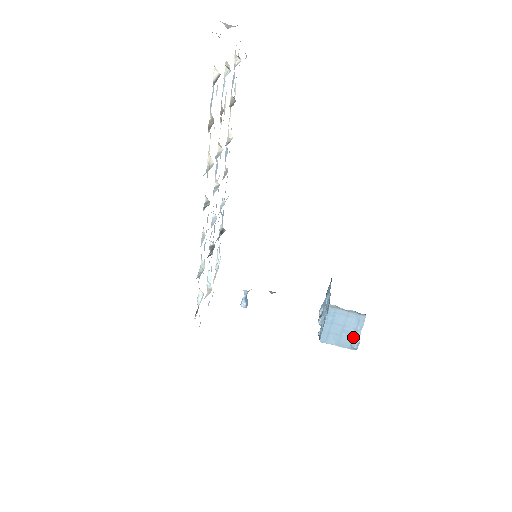
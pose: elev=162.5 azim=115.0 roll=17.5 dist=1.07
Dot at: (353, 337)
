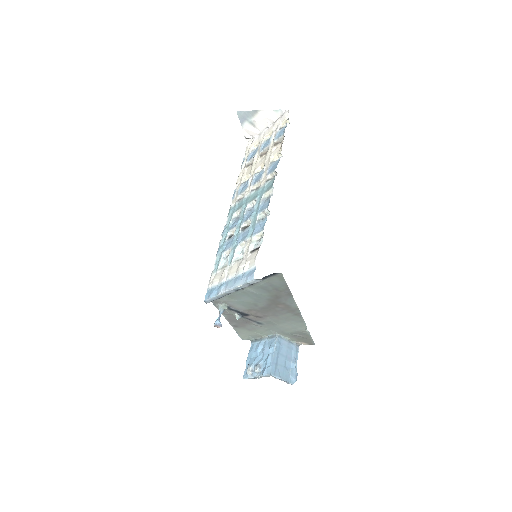
Dot at: (292, 369)
